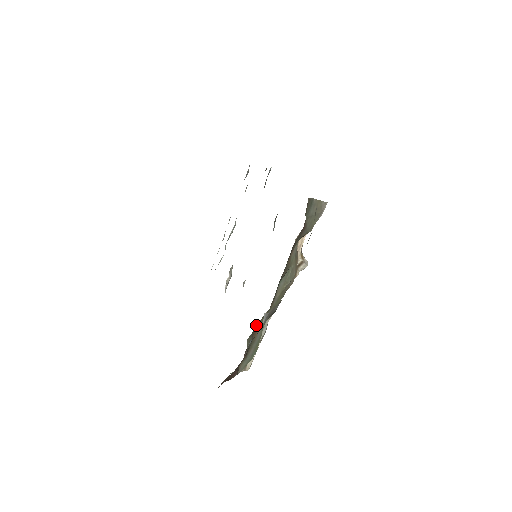
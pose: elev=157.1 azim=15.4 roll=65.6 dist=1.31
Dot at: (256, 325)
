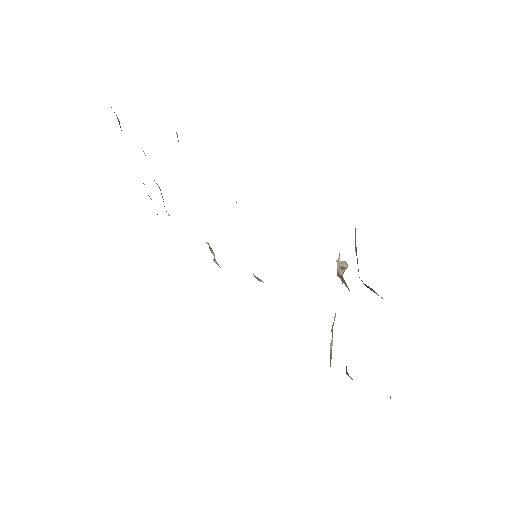
Dot at: occluded
